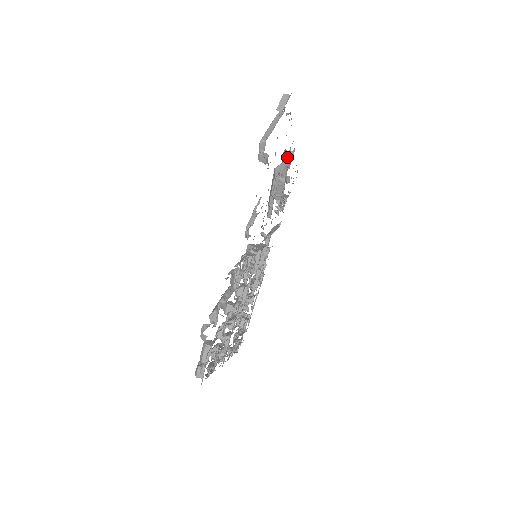
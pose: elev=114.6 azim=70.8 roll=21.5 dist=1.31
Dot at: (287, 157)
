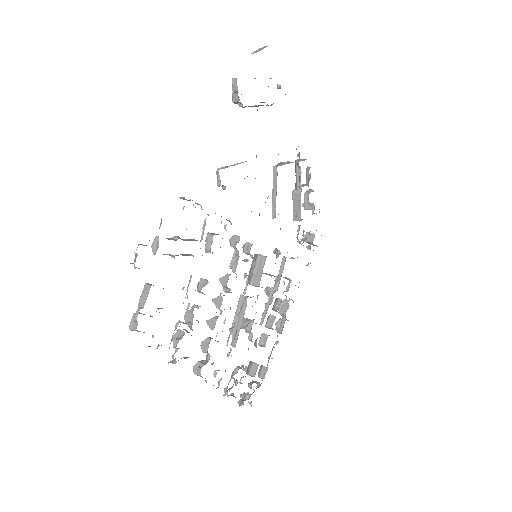
Dot at: (298, 161)
